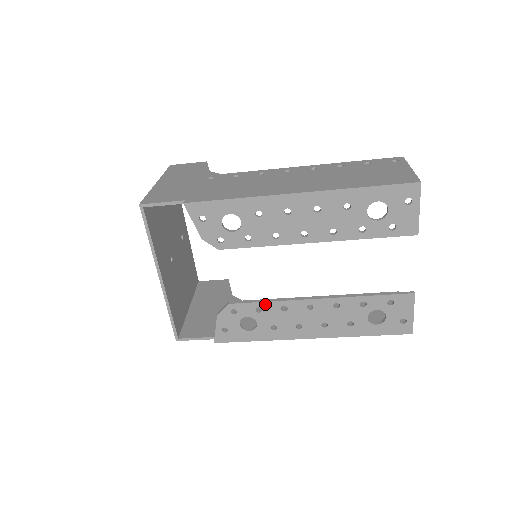
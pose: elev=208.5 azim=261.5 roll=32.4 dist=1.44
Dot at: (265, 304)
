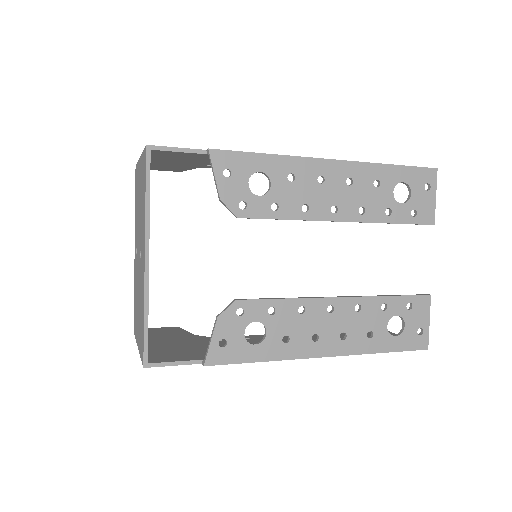
Dot at: (280, 302)
